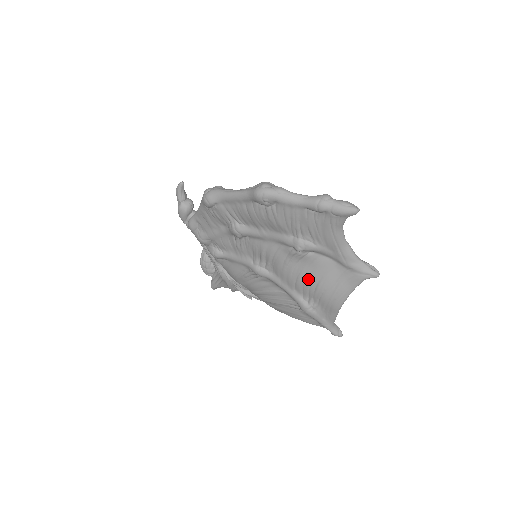
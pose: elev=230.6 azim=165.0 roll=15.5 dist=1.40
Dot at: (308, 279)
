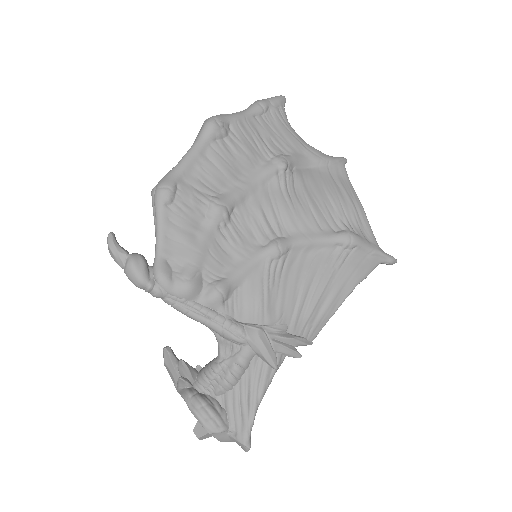
Dot at: (318, 200)
